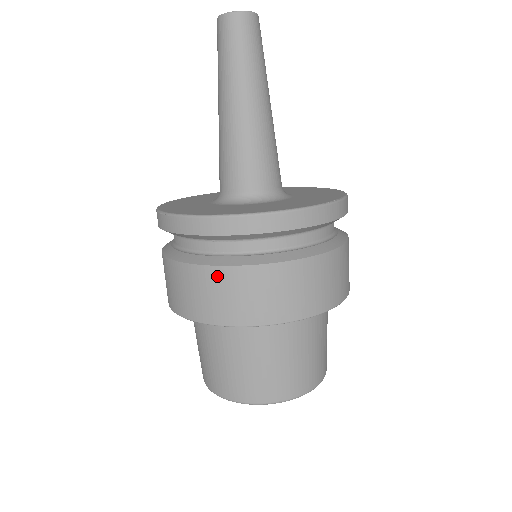
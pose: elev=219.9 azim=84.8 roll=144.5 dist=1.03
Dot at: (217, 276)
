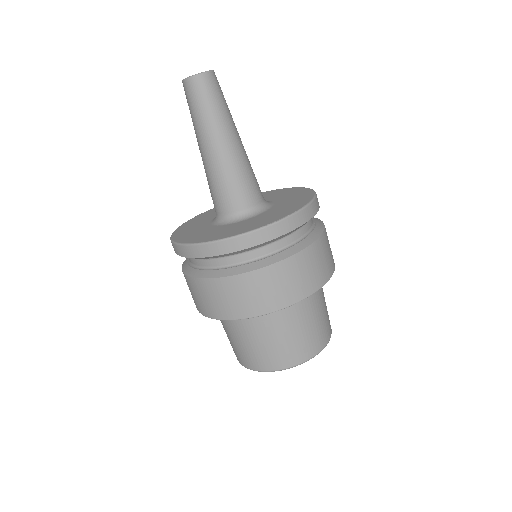
Dot at: (200, 285)
